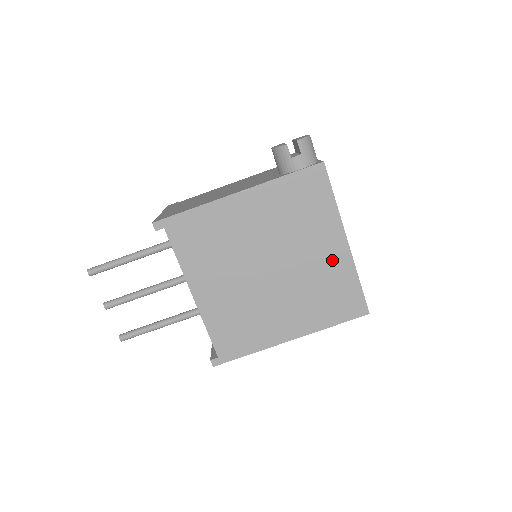
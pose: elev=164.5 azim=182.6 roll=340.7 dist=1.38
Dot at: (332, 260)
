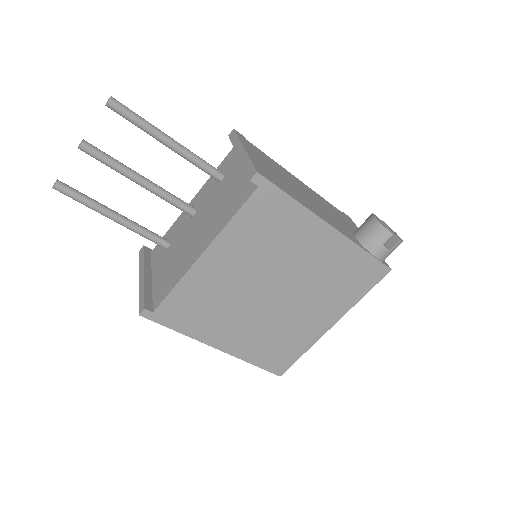
Dot at: (310, 327)
